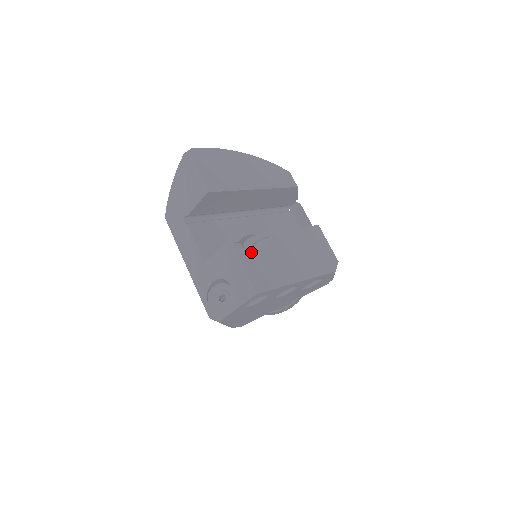
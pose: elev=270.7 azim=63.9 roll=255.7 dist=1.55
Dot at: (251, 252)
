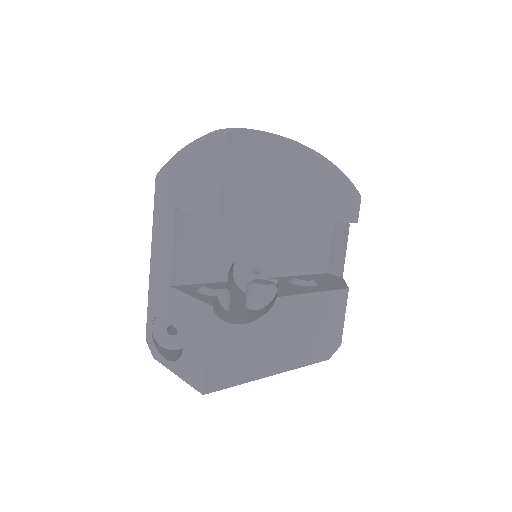
Dot at: (231, 328)
